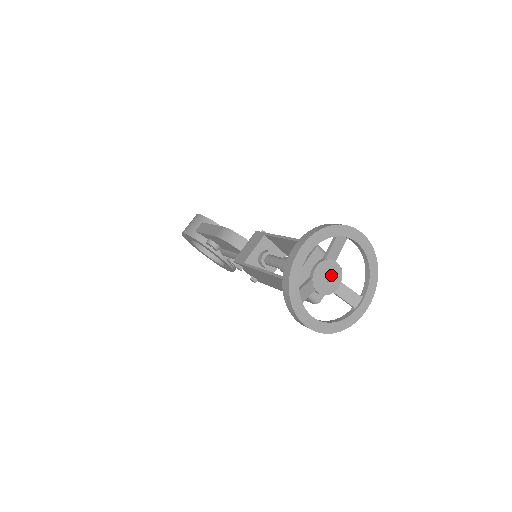
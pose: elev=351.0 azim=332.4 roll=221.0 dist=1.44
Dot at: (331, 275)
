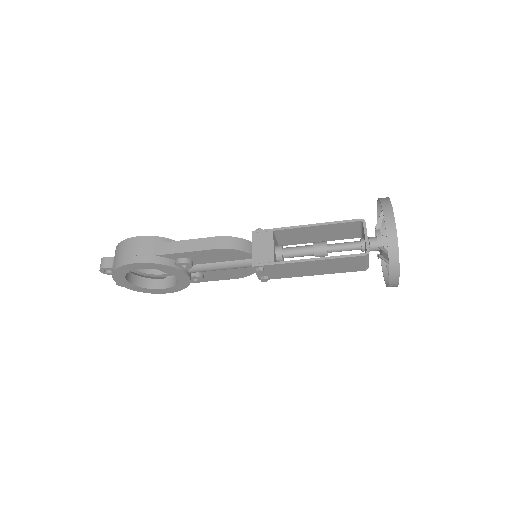
Dot at: occluded
